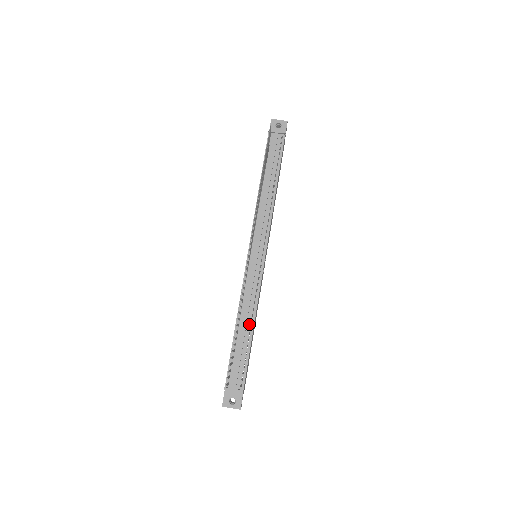
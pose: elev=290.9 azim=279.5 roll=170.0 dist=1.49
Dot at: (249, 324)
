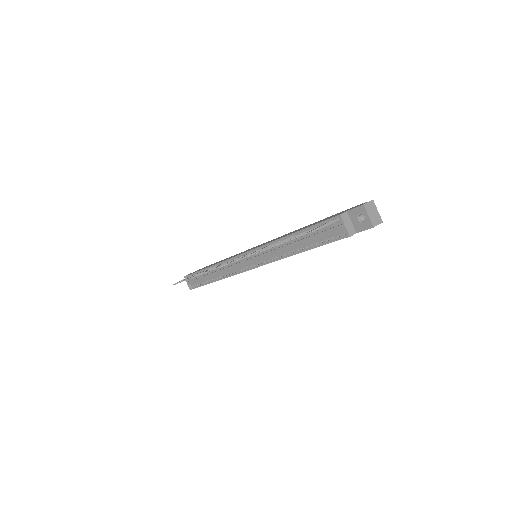
Dot at: (215, 277)
